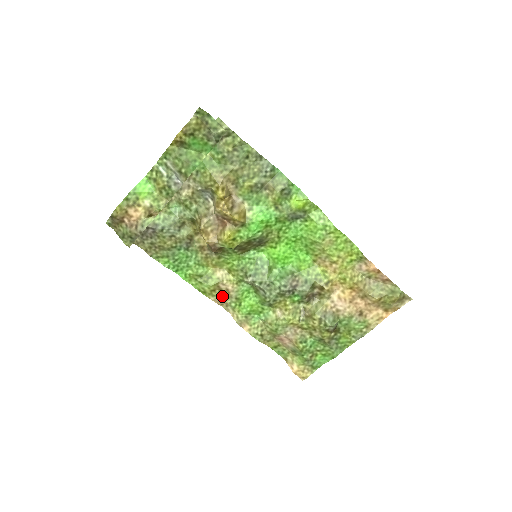
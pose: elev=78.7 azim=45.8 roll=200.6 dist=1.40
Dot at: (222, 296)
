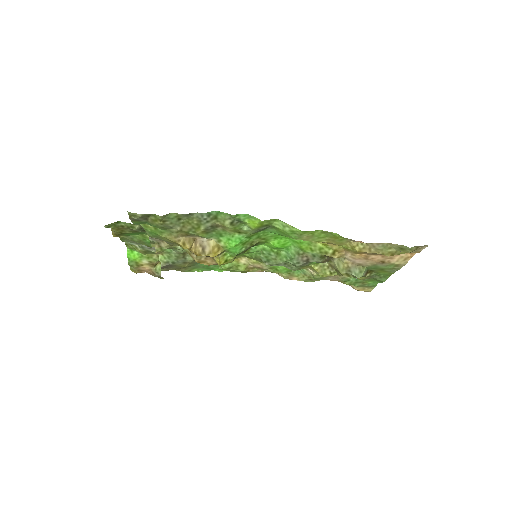
Dot at: (258, 270)
